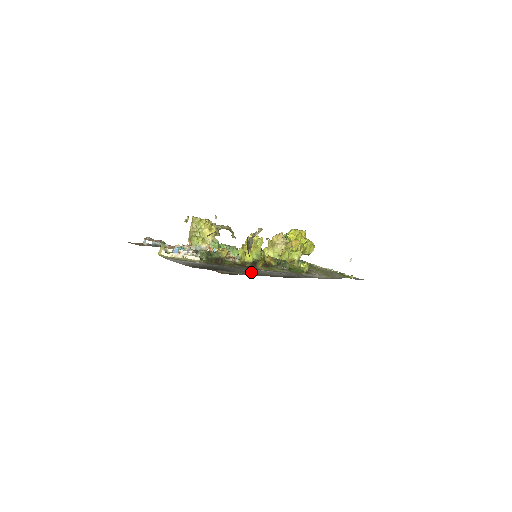
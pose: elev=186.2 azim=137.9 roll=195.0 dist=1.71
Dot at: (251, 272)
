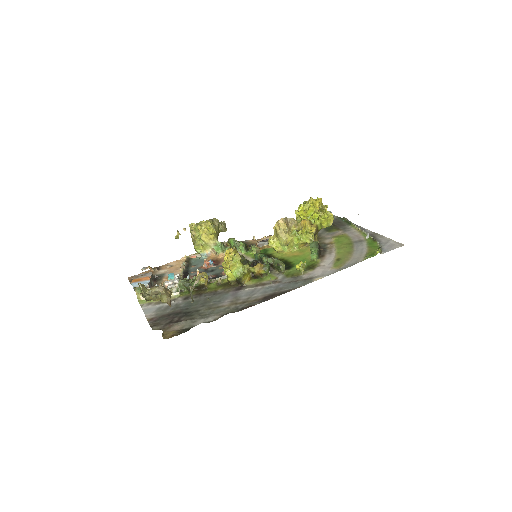
Dot at: (224, 304)
